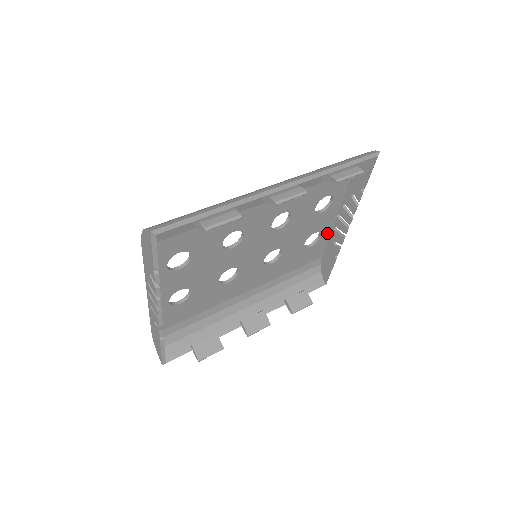
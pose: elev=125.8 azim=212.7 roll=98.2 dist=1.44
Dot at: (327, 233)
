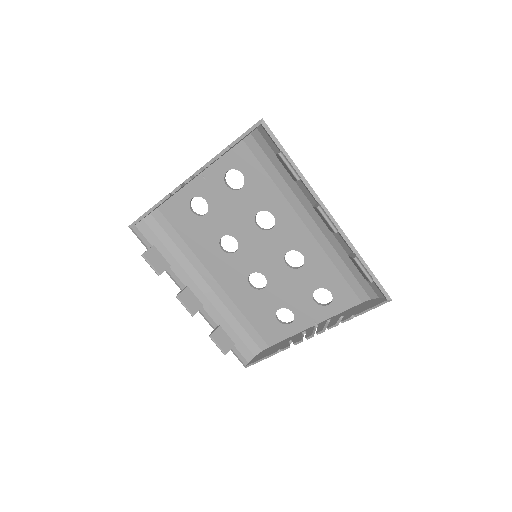
Dot at: (296, 329)
